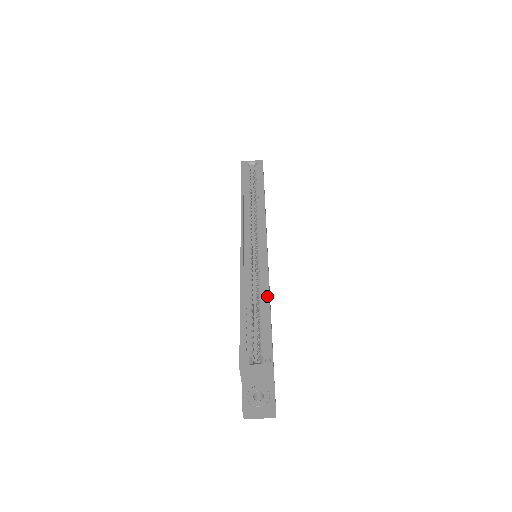
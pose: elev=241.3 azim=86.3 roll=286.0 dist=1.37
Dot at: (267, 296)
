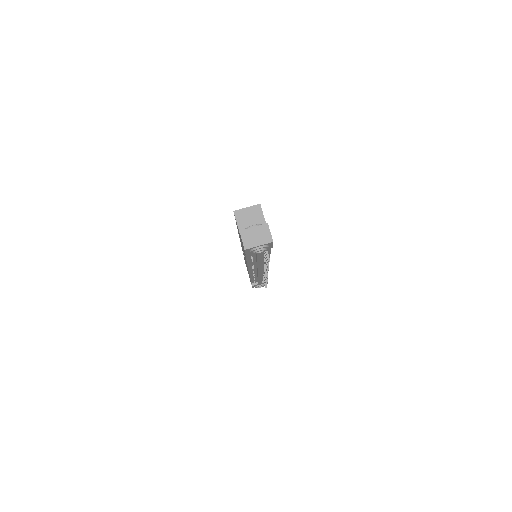
Dot at: occluded
